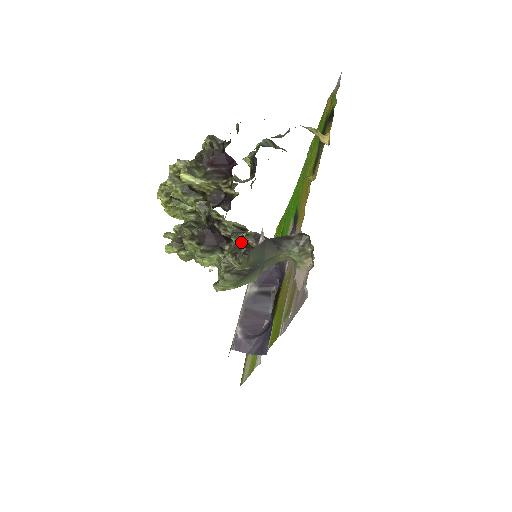
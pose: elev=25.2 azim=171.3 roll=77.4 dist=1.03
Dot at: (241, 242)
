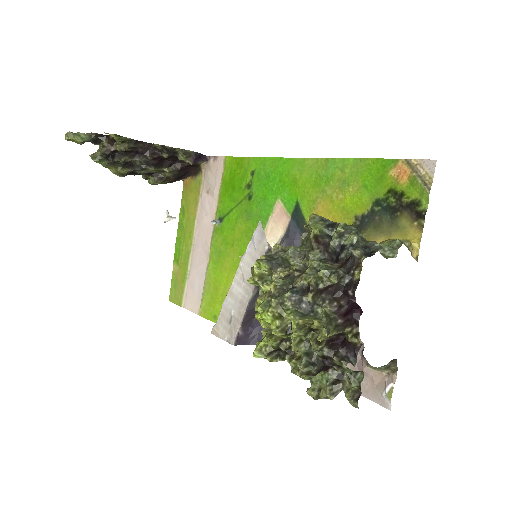
Dot at: (173, 157)
